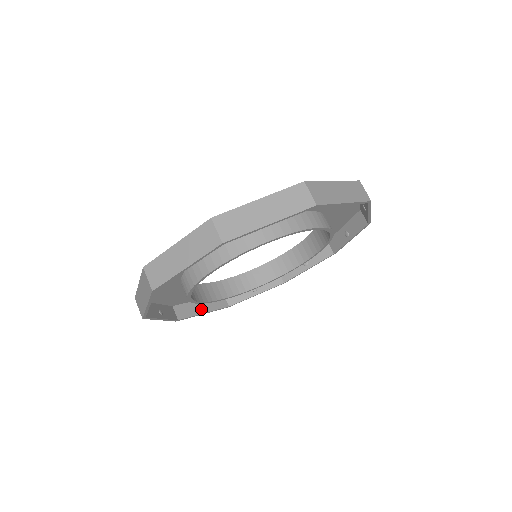
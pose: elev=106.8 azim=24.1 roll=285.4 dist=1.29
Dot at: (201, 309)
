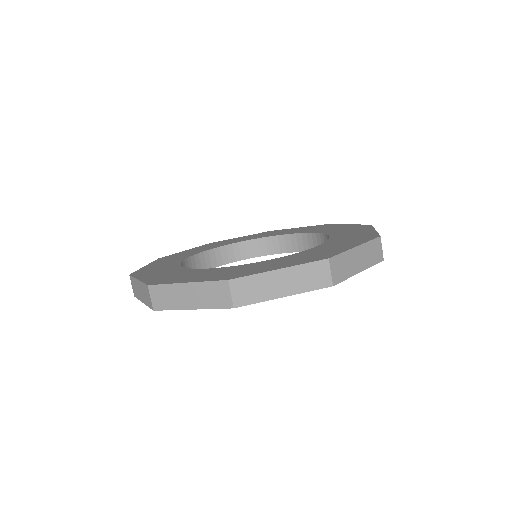
Dot at: occluded
